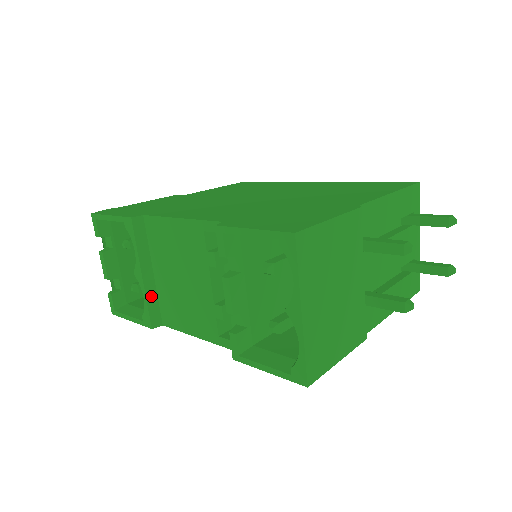
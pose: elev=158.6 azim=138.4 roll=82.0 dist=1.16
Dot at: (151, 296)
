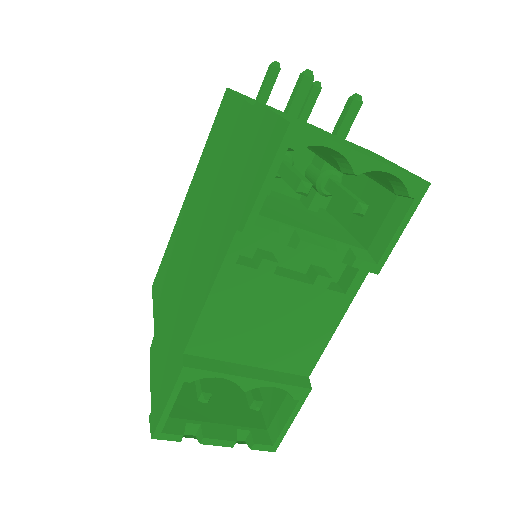
Dot at: (276, 378)
